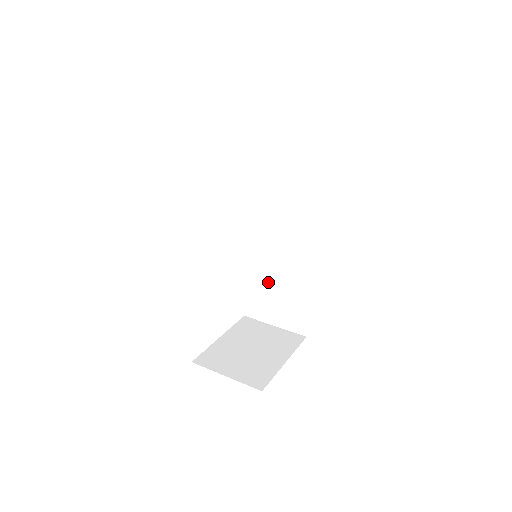
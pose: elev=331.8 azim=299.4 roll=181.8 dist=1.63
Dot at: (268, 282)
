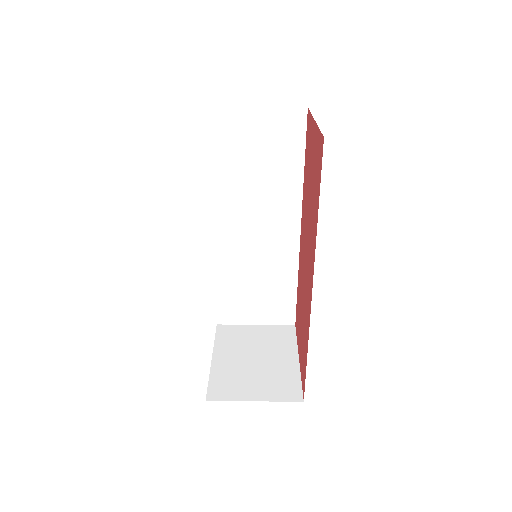
Dot at: (245, 280)
